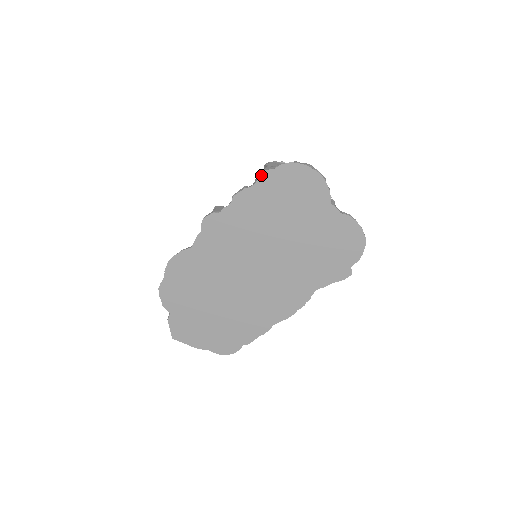
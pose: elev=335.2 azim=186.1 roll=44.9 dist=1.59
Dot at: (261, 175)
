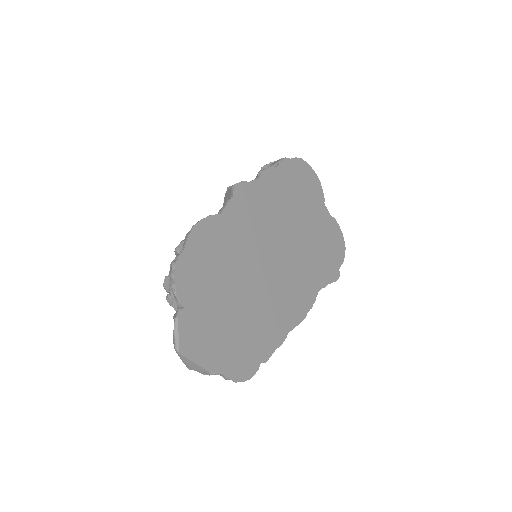
Dot at: (282, 160)
